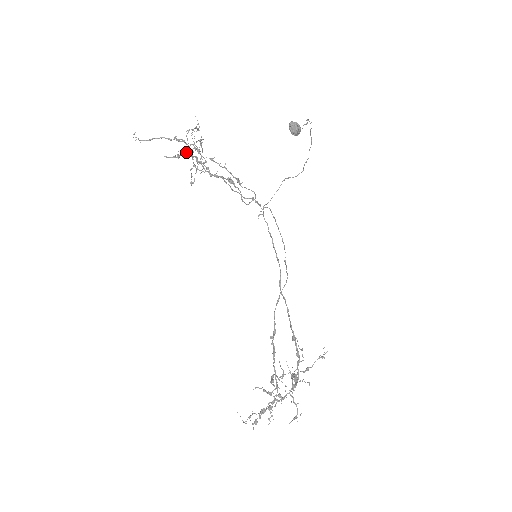
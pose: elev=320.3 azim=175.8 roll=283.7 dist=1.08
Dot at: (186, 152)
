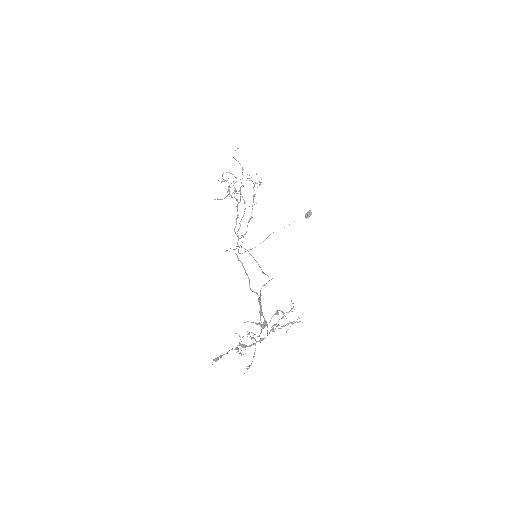
Dot at: occluded
